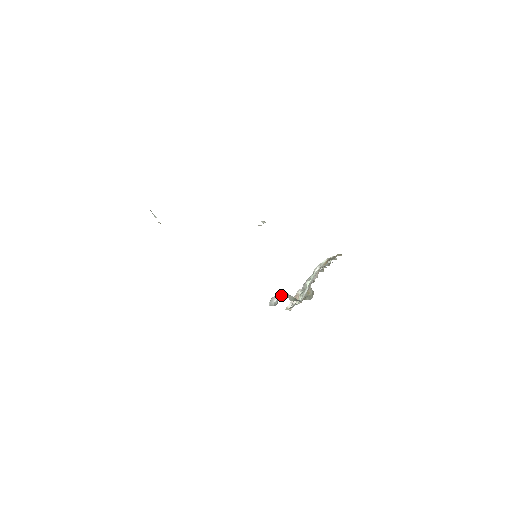
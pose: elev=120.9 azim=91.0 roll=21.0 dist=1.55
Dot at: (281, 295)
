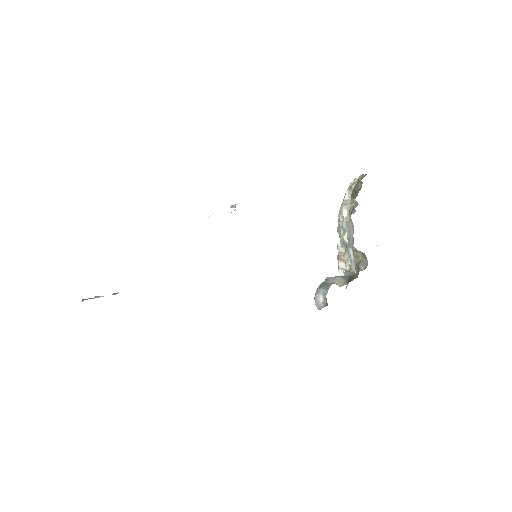
Dot at: (324, 287)
